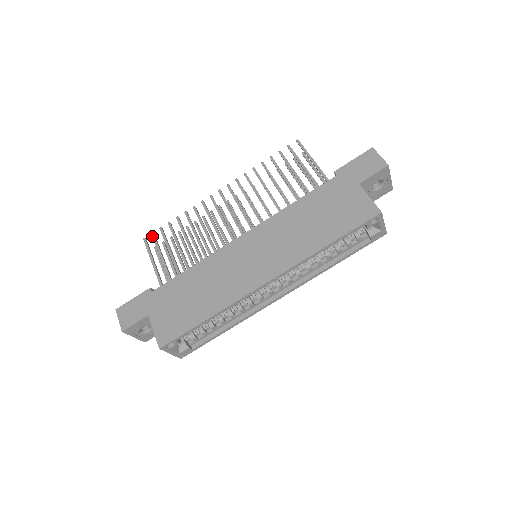
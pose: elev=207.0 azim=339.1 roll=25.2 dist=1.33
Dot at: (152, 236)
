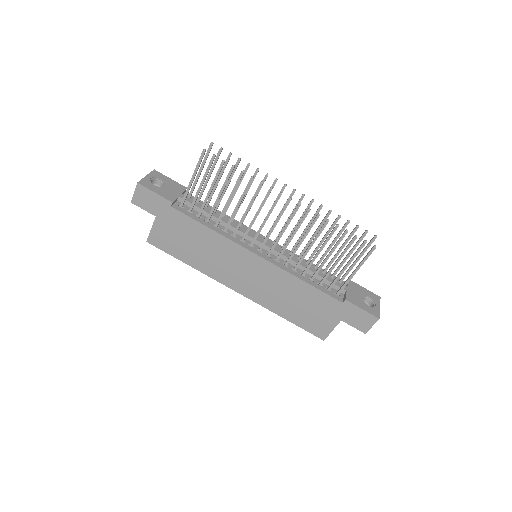
Dot at: (211, 159)
